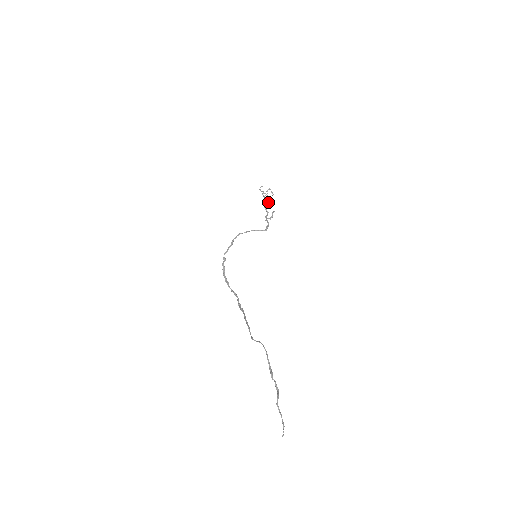
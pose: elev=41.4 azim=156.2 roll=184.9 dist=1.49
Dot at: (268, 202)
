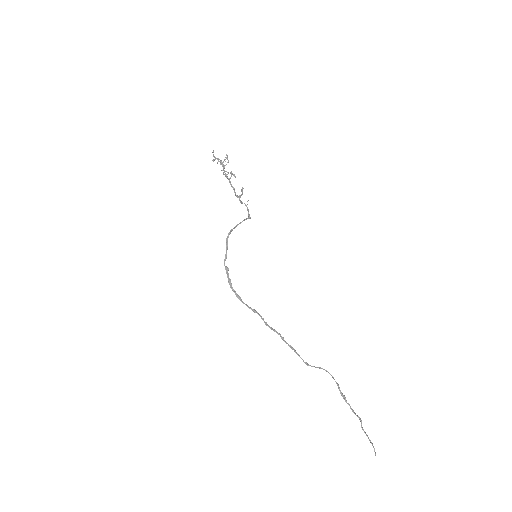
Dot at: occluded
